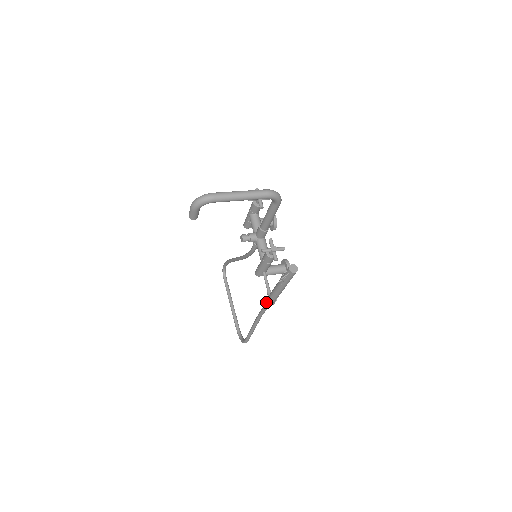
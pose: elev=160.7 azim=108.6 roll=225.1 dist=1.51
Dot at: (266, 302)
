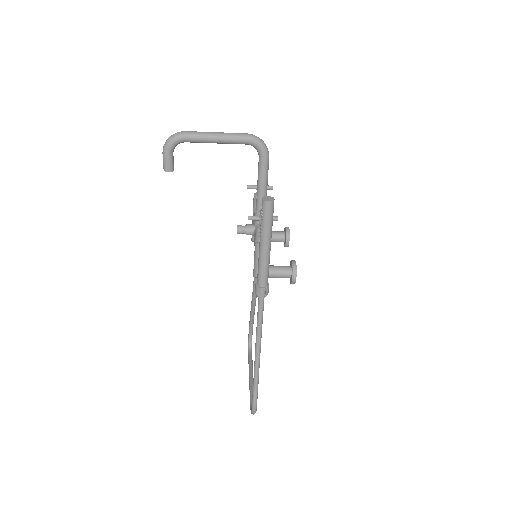
Dot at: (255, 291)
